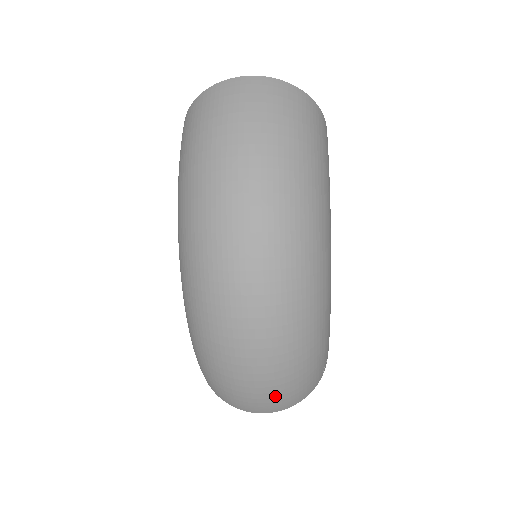
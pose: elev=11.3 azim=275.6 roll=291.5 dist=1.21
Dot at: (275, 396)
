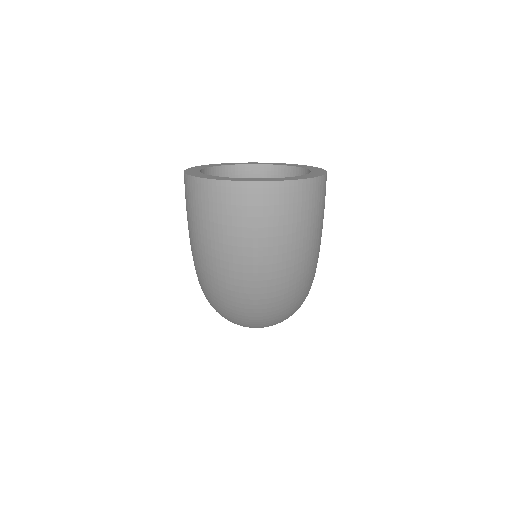
Dot at: occluded
